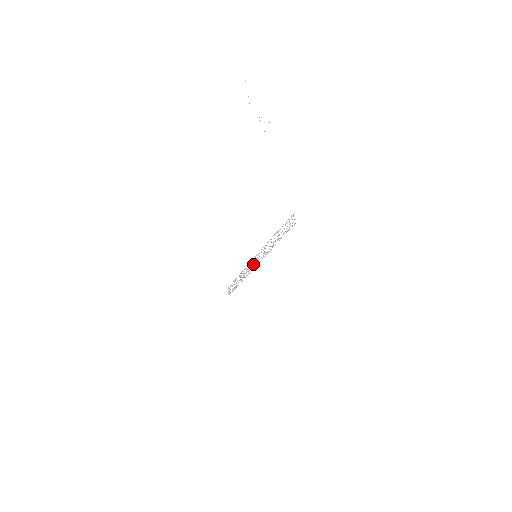
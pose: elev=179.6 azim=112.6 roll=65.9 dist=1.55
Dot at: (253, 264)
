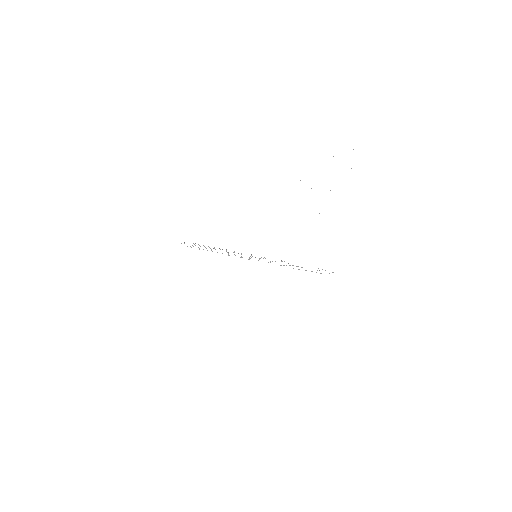
Dot at: occluded
